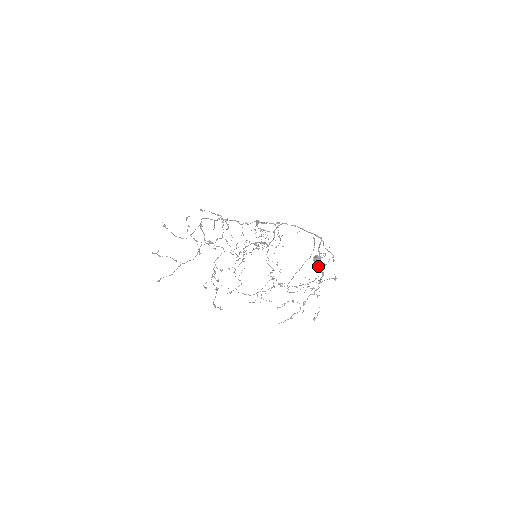
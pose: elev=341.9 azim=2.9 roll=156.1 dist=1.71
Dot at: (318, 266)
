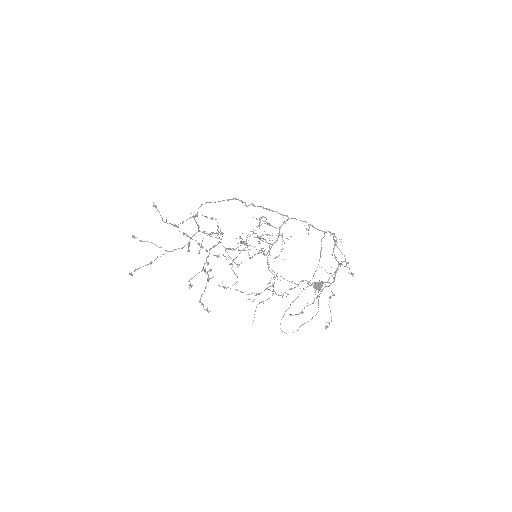
Dot at: (334, 254)
